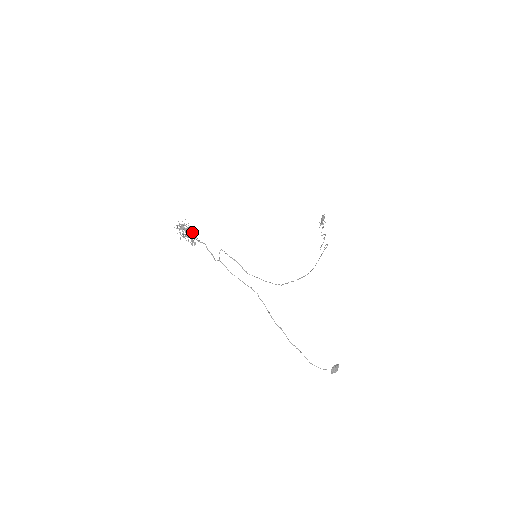
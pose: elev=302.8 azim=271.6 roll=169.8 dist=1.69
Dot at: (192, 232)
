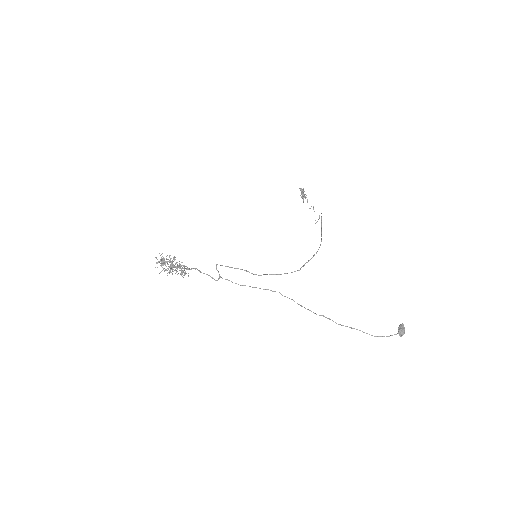
Dot at: (176, 262)
